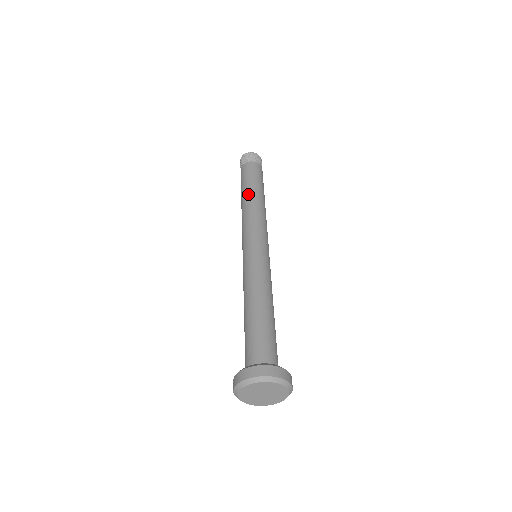
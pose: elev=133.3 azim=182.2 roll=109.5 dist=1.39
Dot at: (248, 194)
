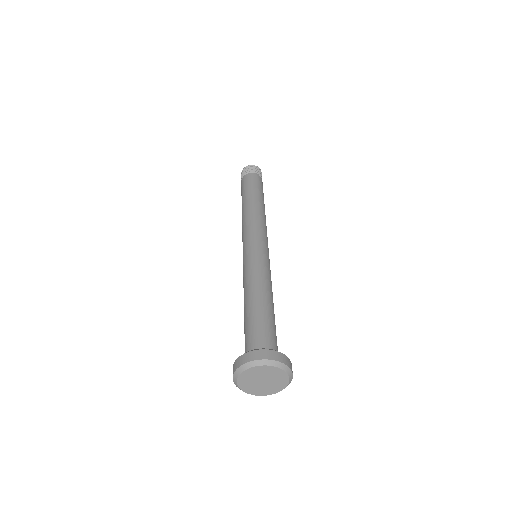
Dot at: (242, 208)
